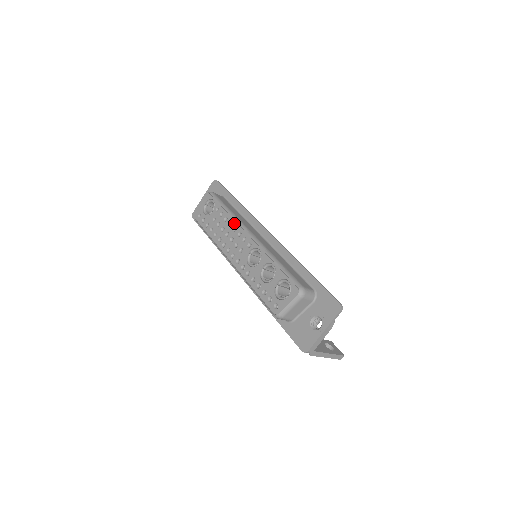
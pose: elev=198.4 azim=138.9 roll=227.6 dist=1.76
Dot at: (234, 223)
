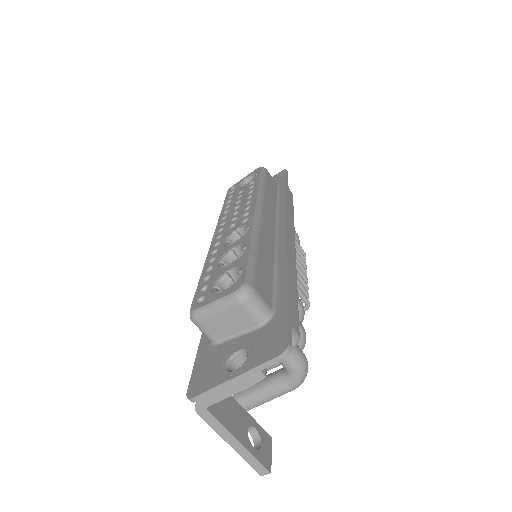
Dot at: (253, 196)
